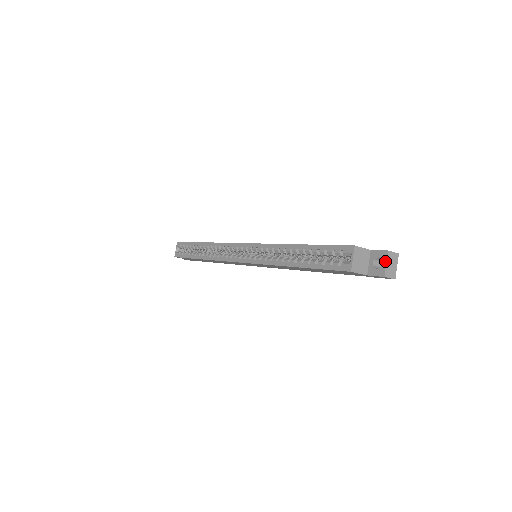
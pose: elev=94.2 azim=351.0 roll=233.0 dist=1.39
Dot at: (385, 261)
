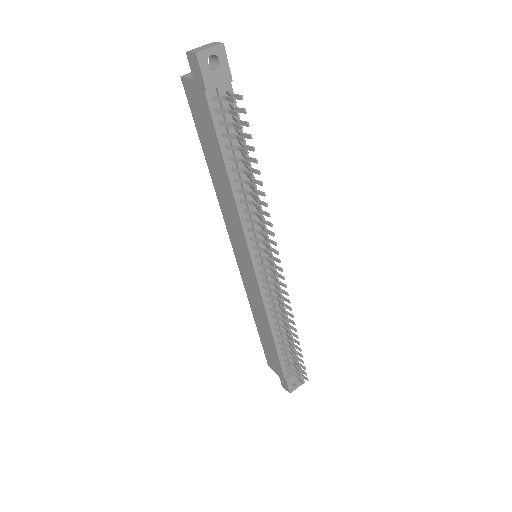
Dot at: occluded
